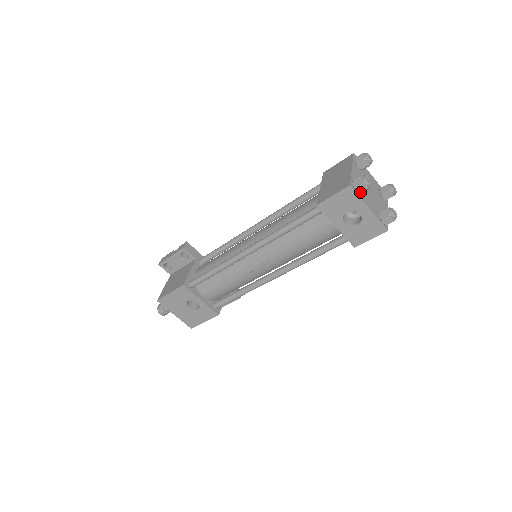
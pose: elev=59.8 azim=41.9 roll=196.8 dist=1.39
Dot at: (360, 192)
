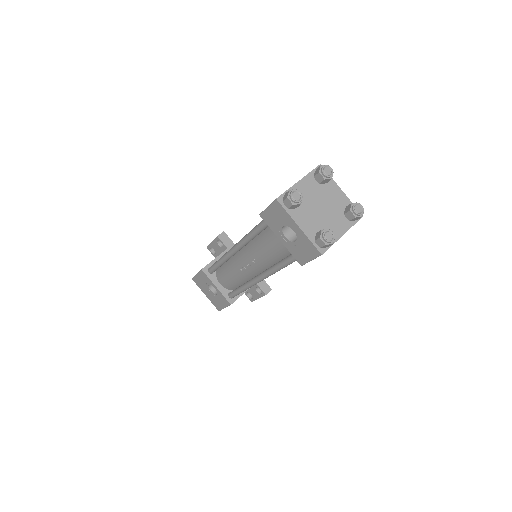
Dot at: (288, 207)
